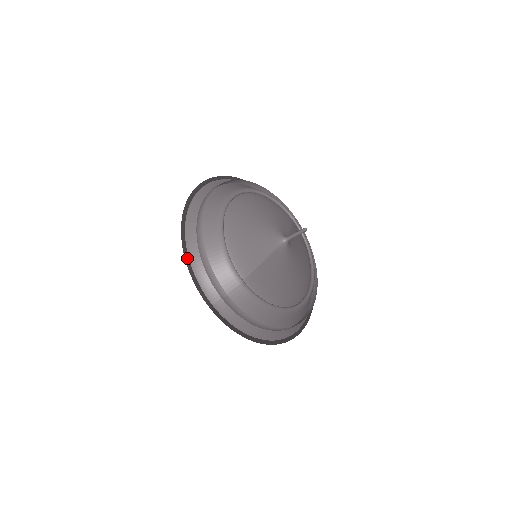
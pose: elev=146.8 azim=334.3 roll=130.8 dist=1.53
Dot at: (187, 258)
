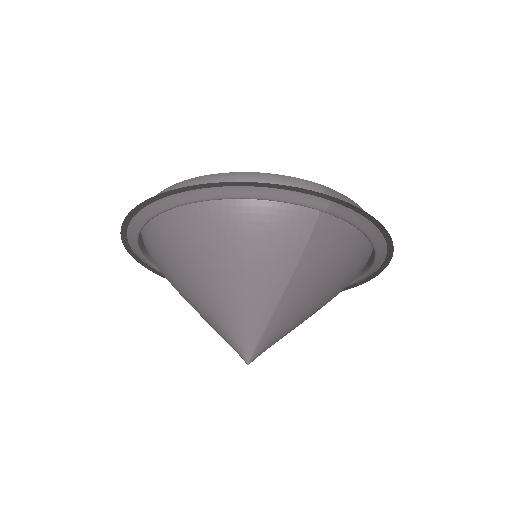
Dot at: (247, 183)
